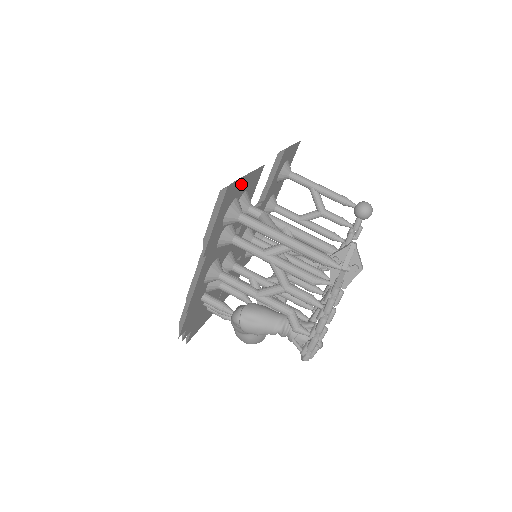
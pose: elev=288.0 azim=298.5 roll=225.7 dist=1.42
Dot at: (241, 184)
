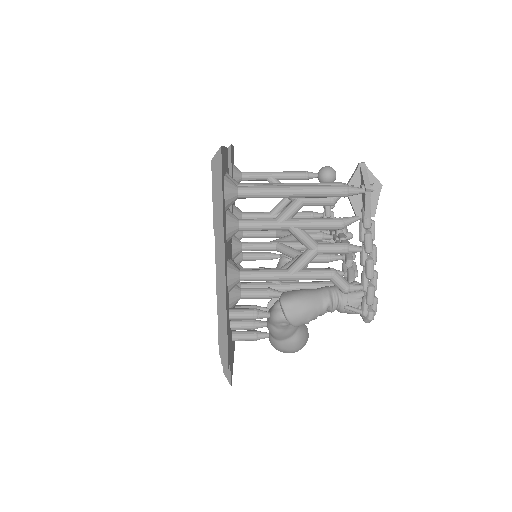
Dot at: (224, 156)
